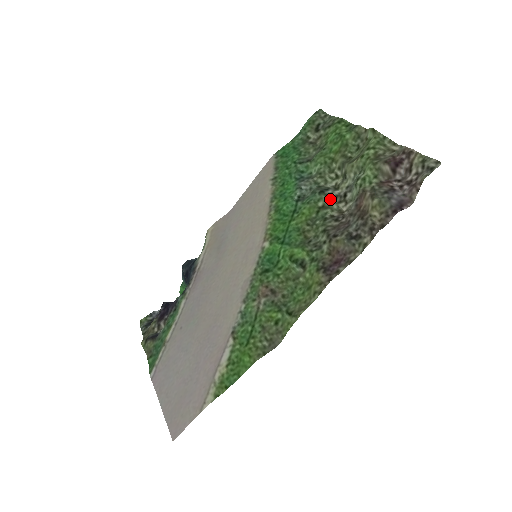
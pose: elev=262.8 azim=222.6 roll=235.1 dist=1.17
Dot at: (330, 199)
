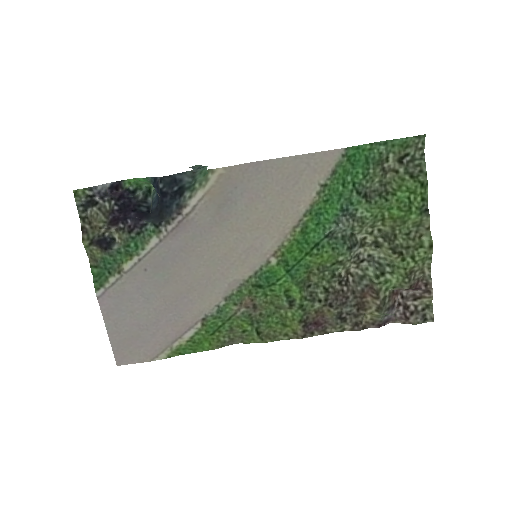
Dot at: (350, 257)
